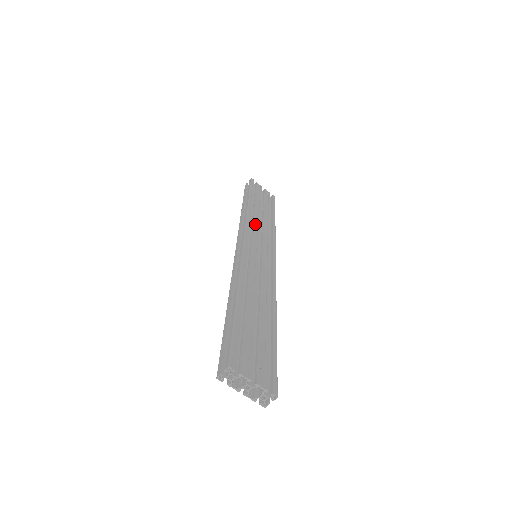
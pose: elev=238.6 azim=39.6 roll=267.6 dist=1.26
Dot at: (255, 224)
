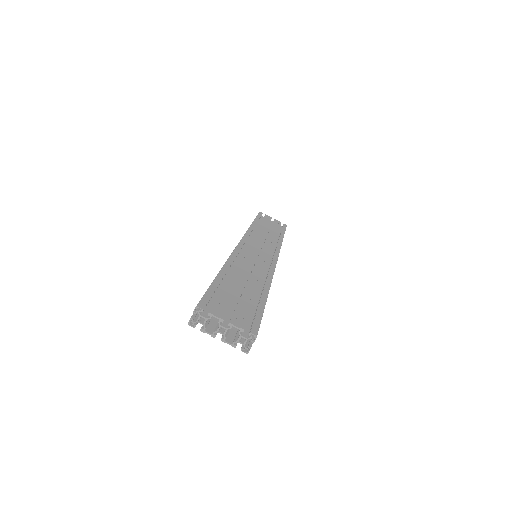
Dot at: (257, 235)
